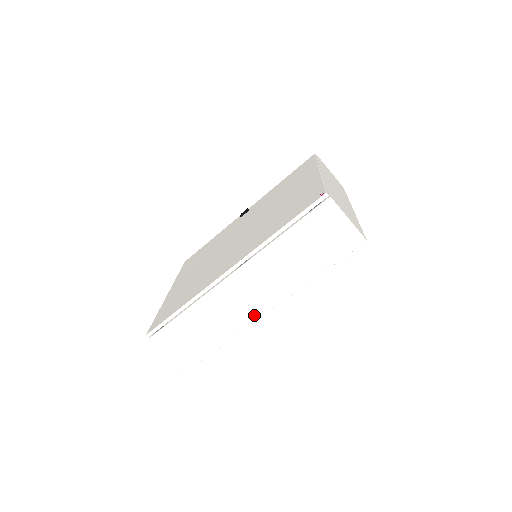
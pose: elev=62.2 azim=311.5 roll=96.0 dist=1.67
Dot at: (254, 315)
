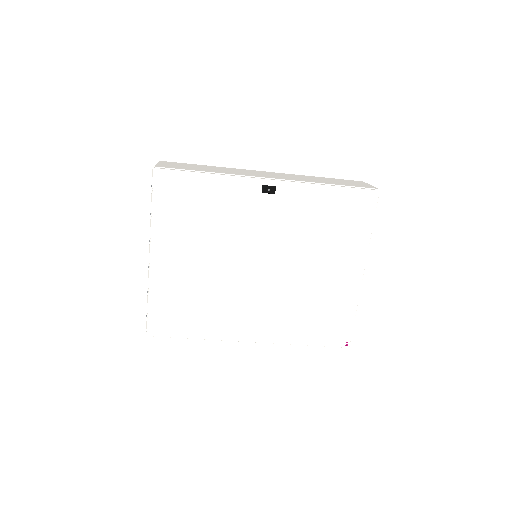
Dot at: occluded
